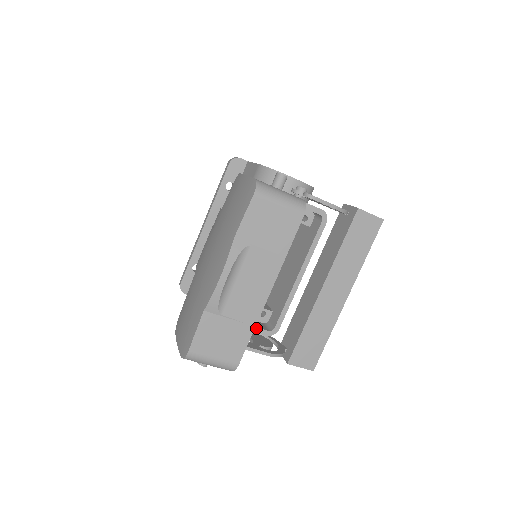
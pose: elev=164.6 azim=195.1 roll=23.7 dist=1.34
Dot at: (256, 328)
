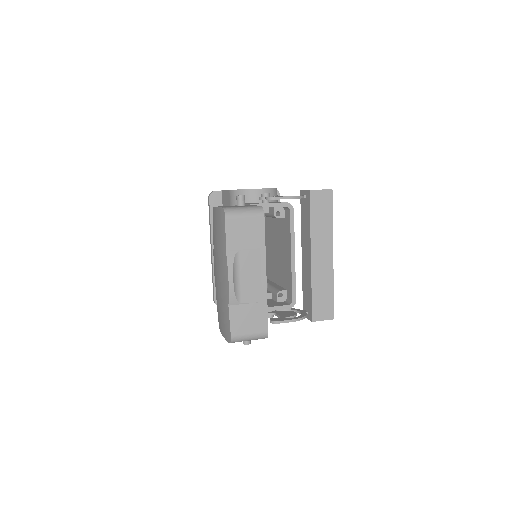
Dot at: (279, 307)
